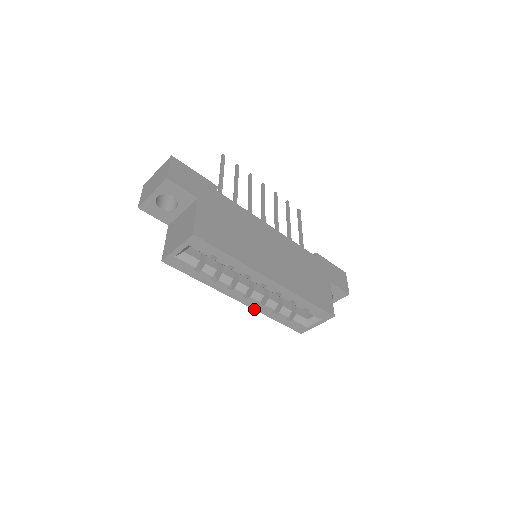
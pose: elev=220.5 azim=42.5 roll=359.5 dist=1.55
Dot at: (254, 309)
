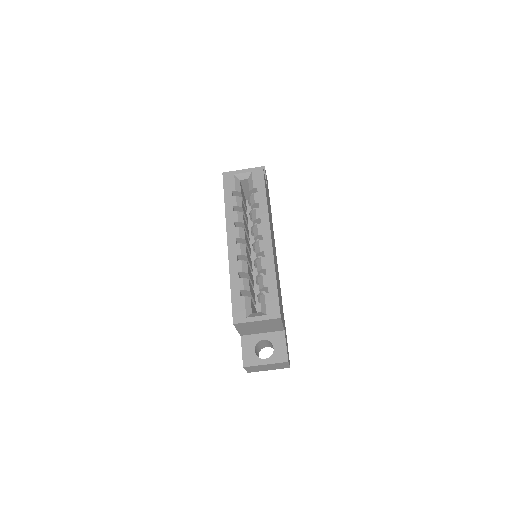
Dot at: (229, 260)
